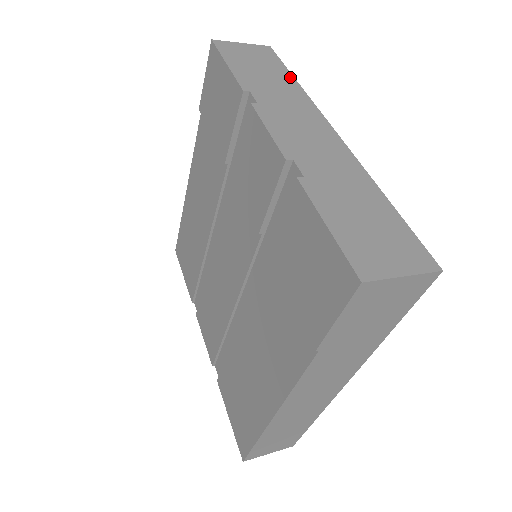
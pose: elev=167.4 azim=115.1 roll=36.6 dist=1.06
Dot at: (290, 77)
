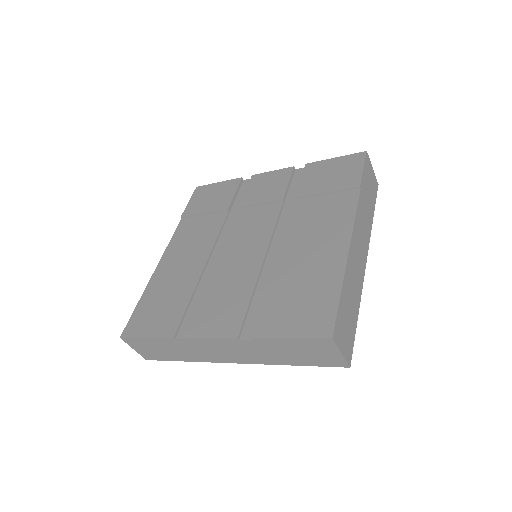
Dot at: occluded
